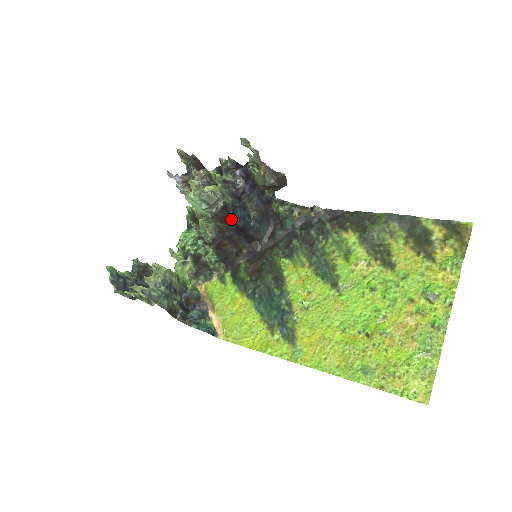
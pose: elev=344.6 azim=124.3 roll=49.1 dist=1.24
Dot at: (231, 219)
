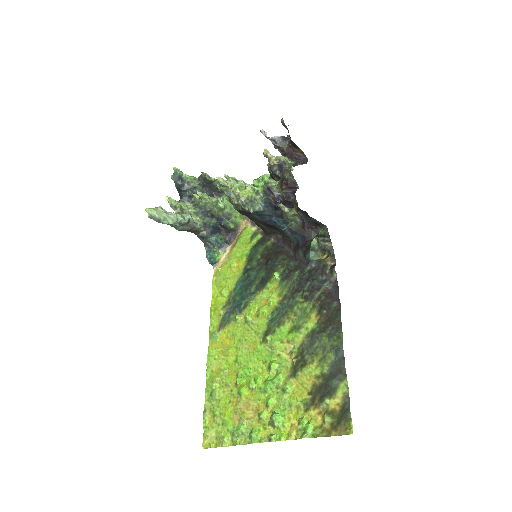
Dot at: (257, 217)
